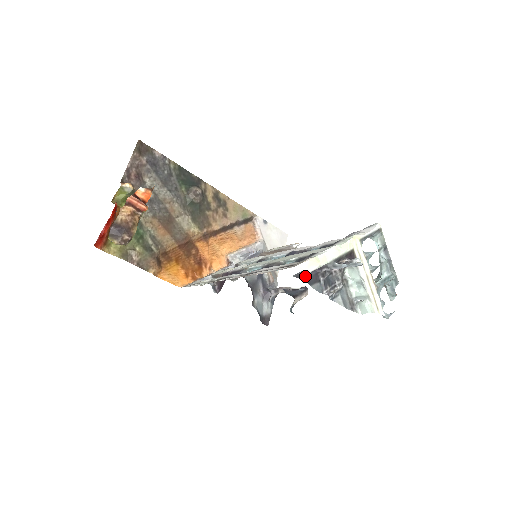
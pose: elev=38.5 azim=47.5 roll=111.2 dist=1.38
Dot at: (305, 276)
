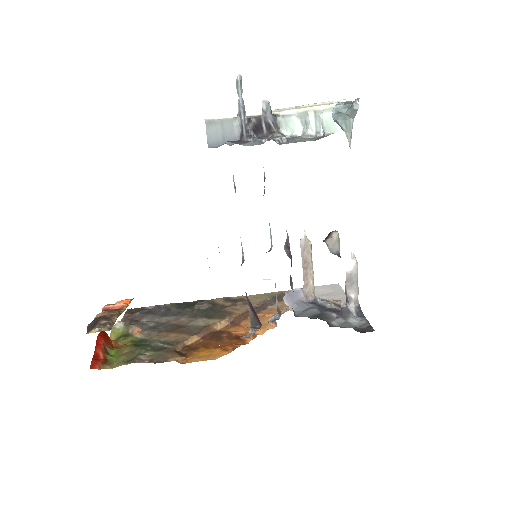
Dot at: (224, 143)
